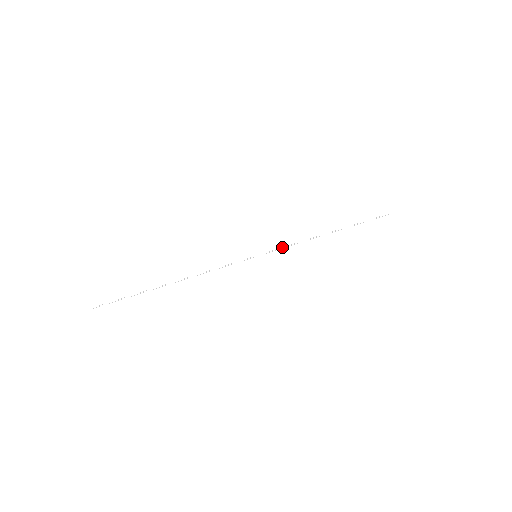
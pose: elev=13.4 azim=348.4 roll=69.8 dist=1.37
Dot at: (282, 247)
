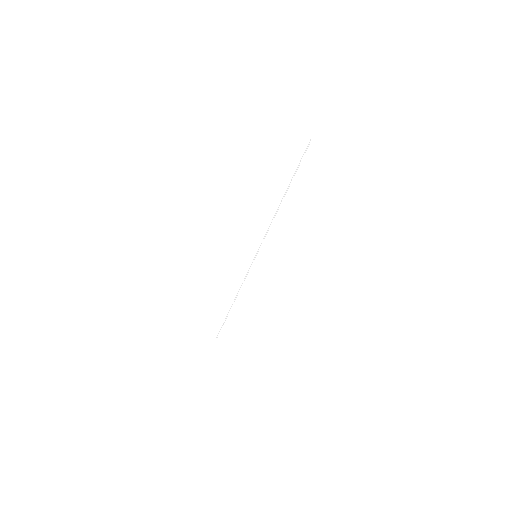
Dot at: (264, 238)
